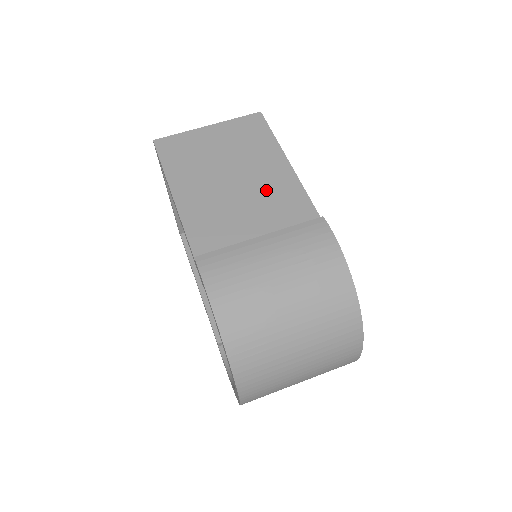
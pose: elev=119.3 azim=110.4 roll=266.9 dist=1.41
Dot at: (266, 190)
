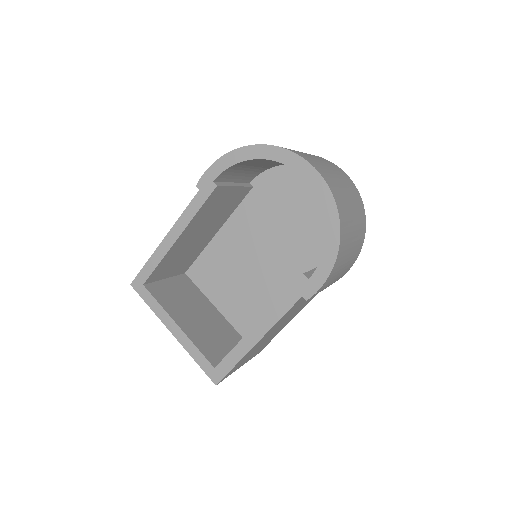
Dot at: occluded
